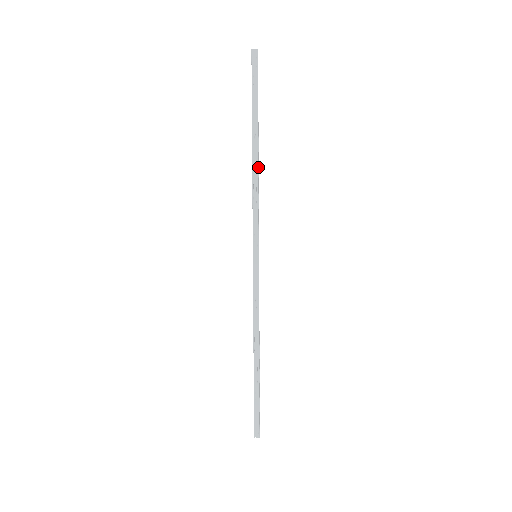
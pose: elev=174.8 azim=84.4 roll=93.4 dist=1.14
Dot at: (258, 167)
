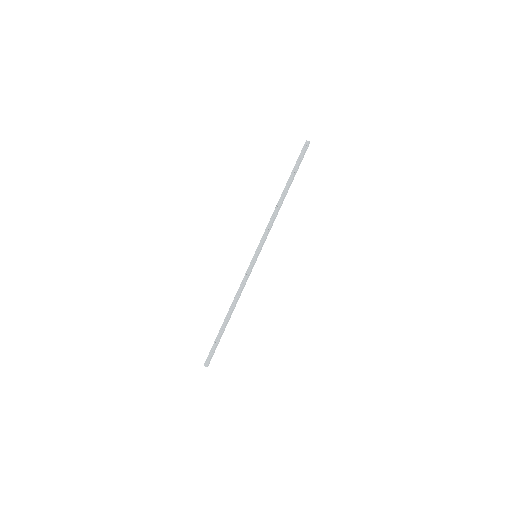
Dot at: occluded
